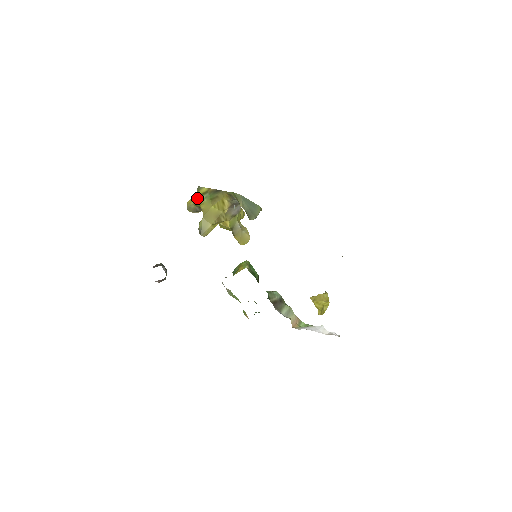
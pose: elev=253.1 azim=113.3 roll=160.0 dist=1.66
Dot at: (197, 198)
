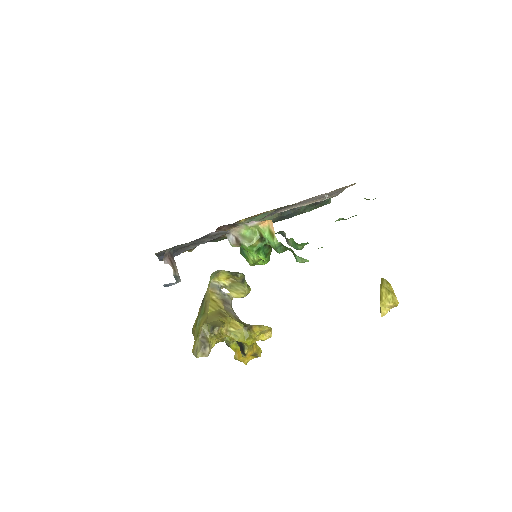
Dot at: (195, 332)
